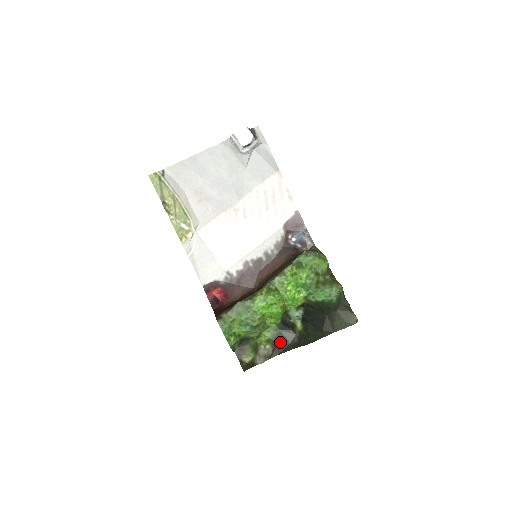
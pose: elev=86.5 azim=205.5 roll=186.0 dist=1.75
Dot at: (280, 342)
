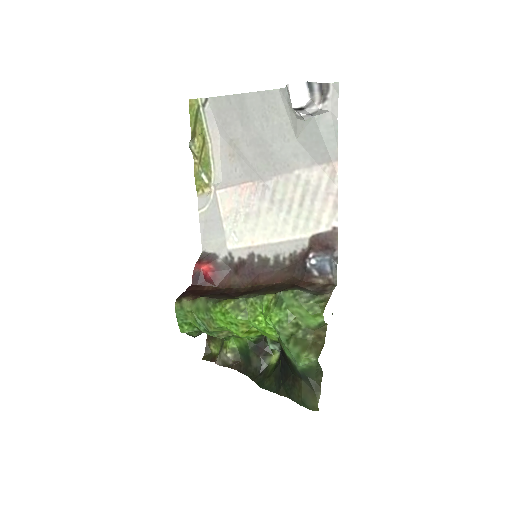
Dot at: (245, 360)
